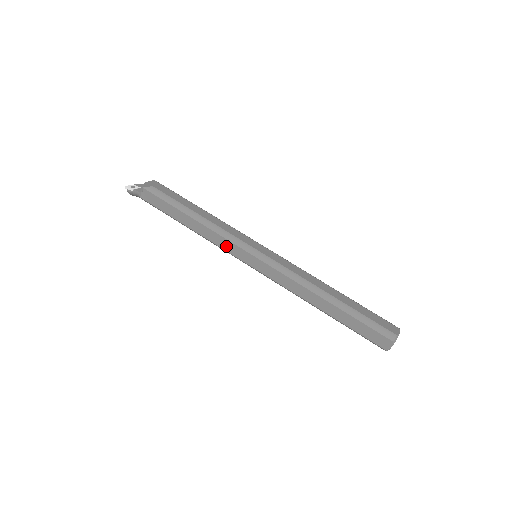
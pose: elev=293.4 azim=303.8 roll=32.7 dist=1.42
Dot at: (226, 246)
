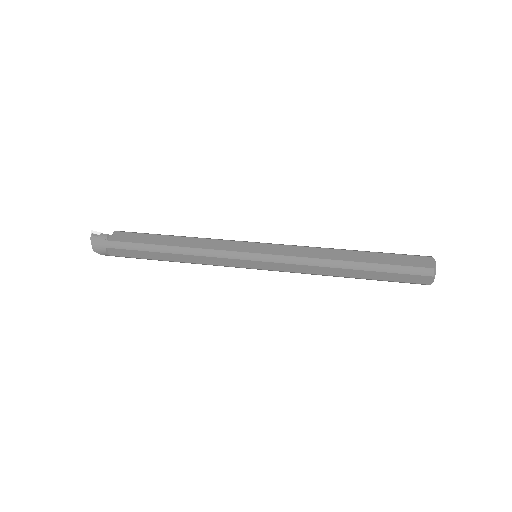
Dot at: (223, 246)
